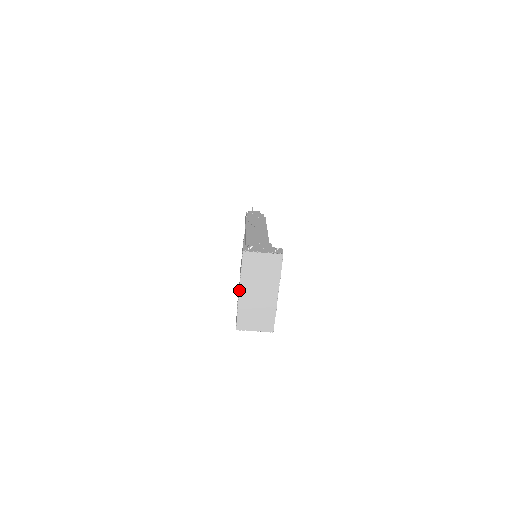
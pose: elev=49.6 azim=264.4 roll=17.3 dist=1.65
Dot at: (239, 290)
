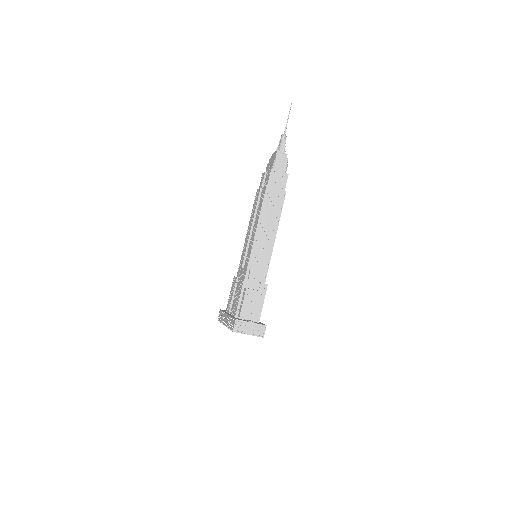
Dot at: occluded
